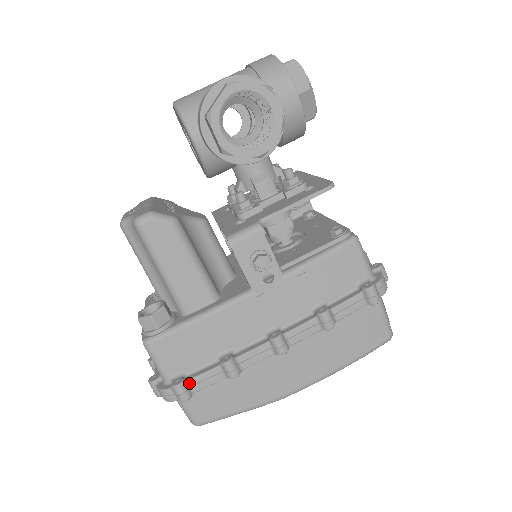
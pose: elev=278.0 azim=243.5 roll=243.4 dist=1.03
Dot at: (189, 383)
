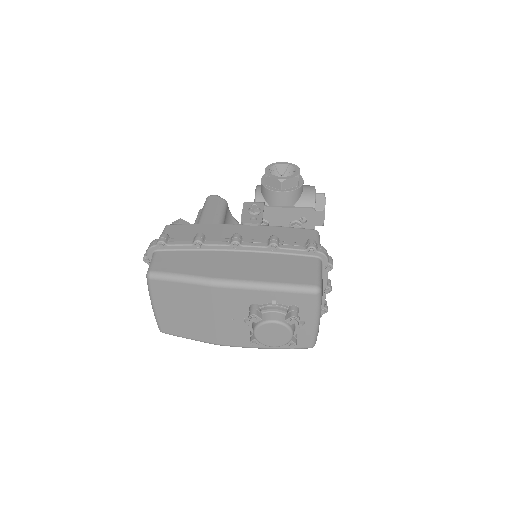
Dot at: (170, 239)
